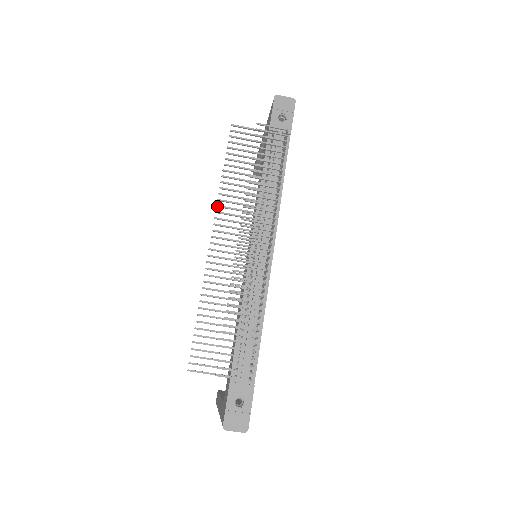
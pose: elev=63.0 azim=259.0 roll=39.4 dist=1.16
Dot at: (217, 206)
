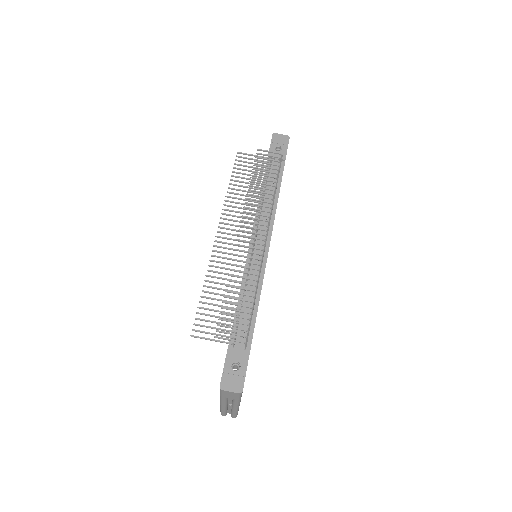
Dot at: (223, 209)
